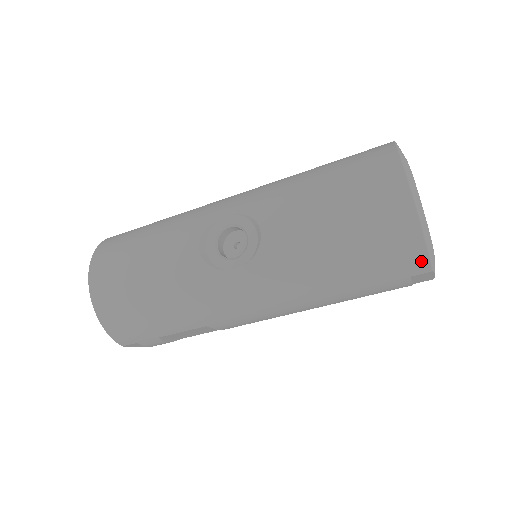
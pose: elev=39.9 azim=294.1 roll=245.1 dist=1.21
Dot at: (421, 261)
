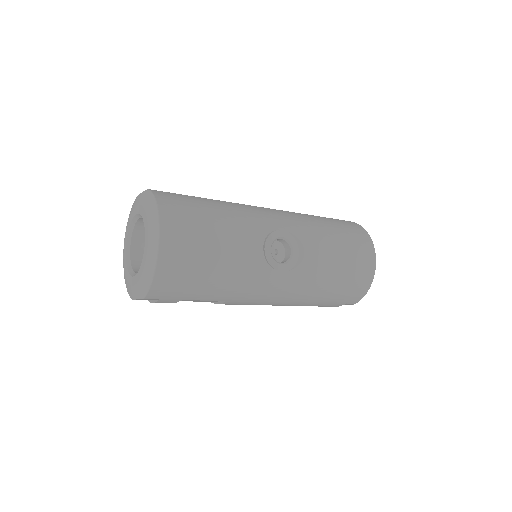
Dot at: (358, 299)
